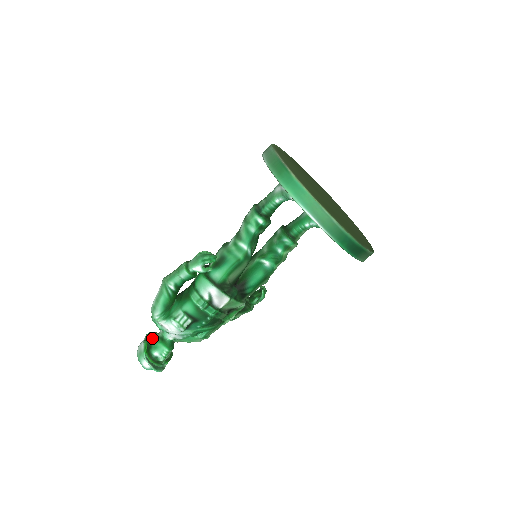
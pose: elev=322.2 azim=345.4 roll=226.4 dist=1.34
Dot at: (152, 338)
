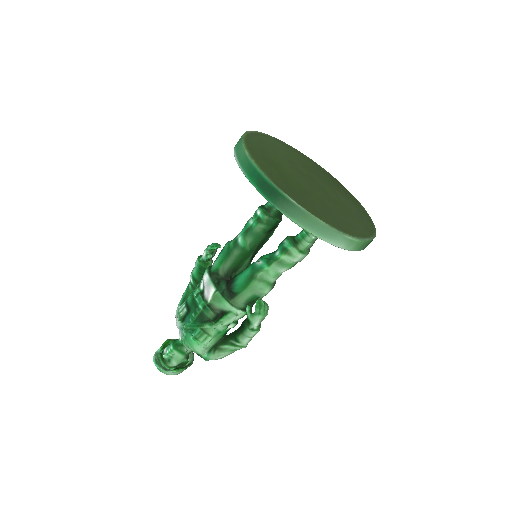
Dot at: occluded
